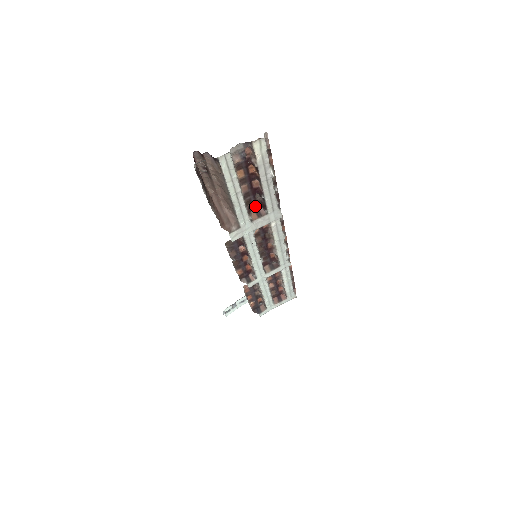
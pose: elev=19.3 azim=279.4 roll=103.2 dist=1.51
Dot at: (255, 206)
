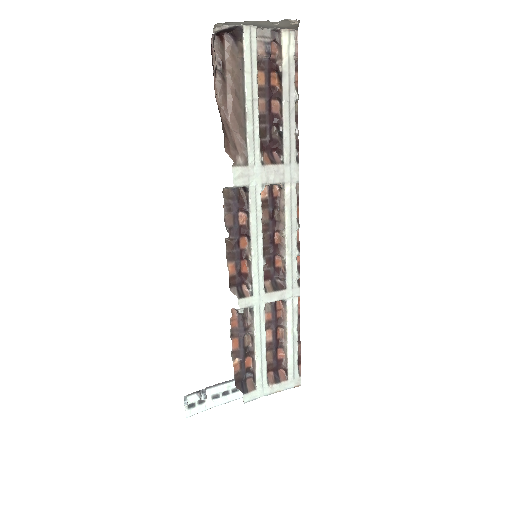
Dot at: (269, 146)
